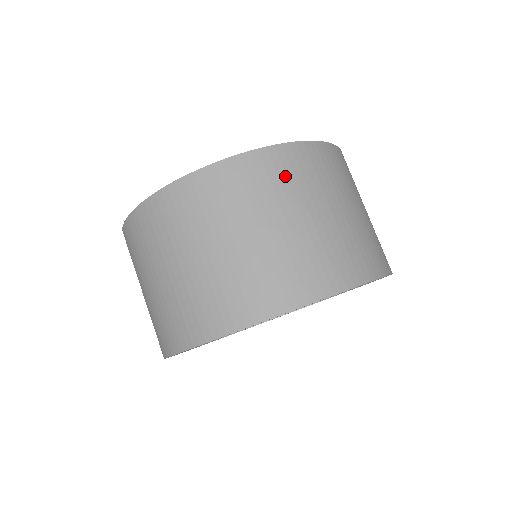
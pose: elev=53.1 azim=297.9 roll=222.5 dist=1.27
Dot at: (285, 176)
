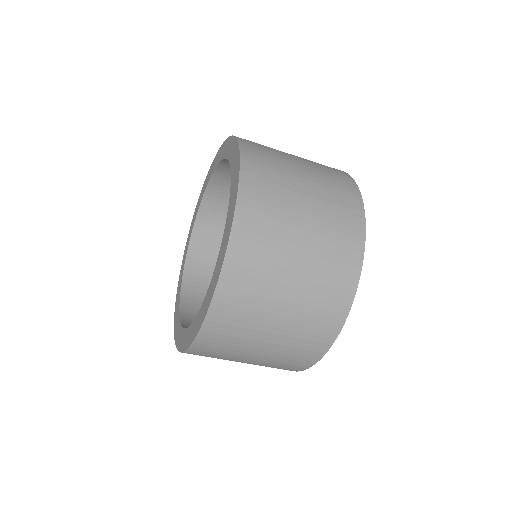
Dot at: (249, 286)
